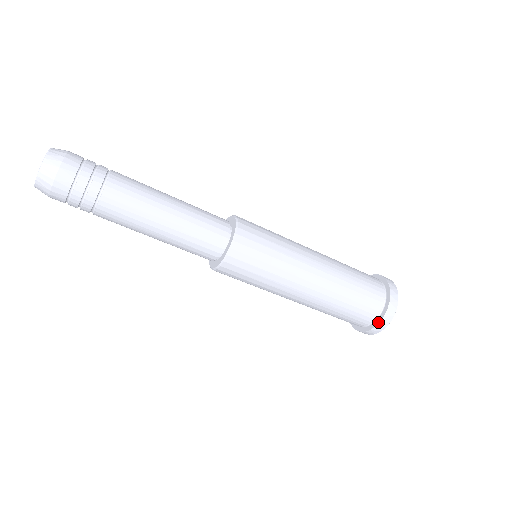
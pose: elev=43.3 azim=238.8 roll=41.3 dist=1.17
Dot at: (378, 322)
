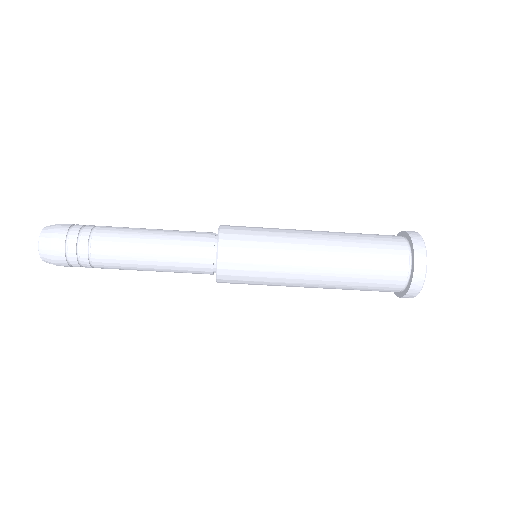
Dot at: (413, 253)
